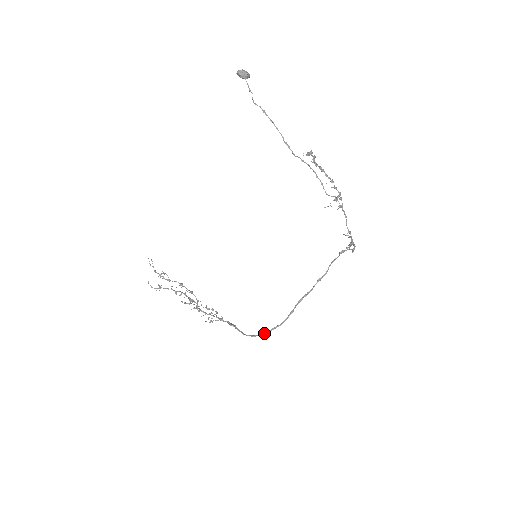
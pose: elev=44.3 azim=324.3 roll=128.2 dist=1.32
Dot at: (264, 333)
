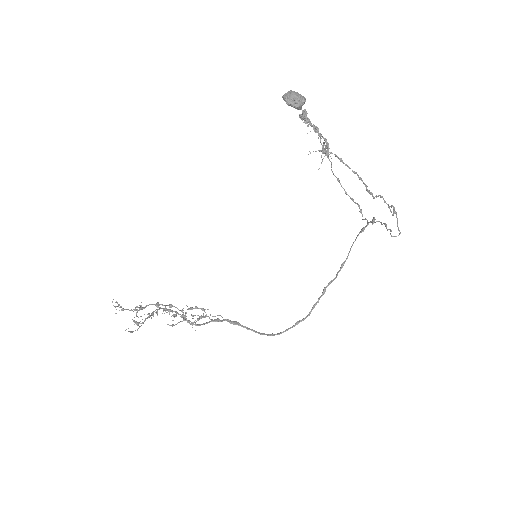
Dot at: occluded
